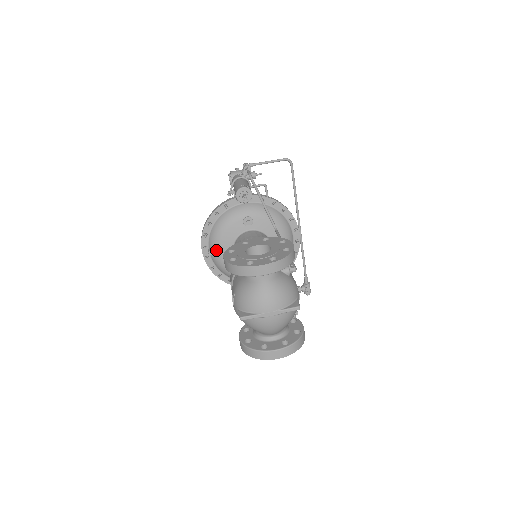
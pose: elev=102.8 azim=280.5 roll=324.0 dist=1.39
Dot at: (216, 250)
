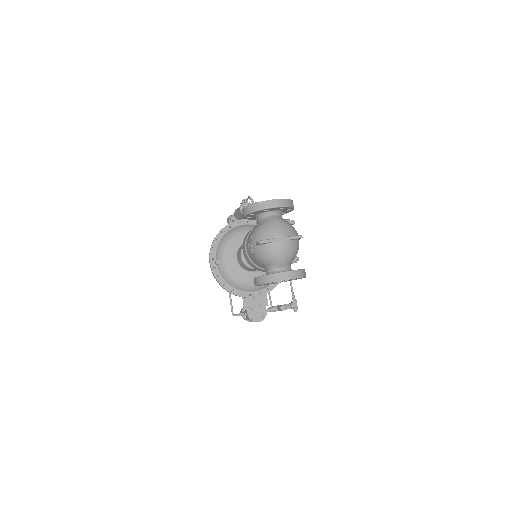
Dot at: (222, 259)
